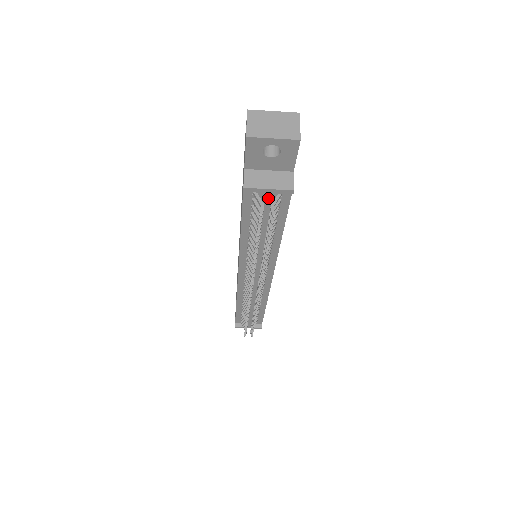
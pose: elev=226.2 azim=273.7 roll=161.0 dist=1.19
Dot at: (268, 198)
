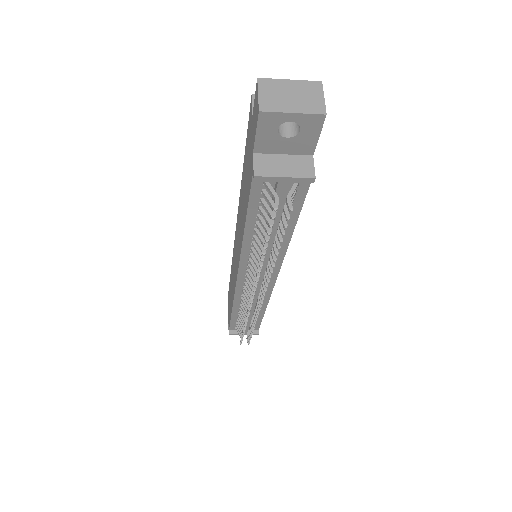
Dot at: (283, 188)
